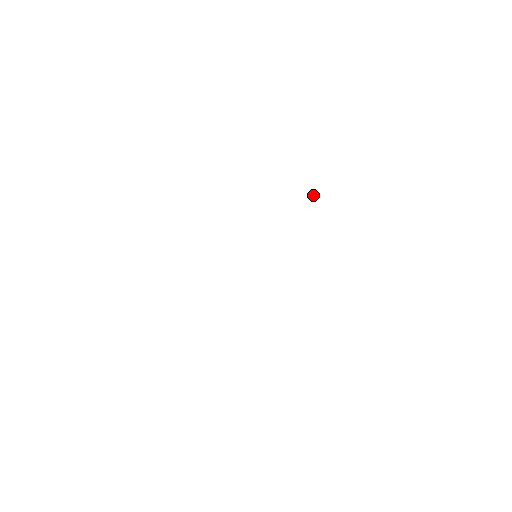
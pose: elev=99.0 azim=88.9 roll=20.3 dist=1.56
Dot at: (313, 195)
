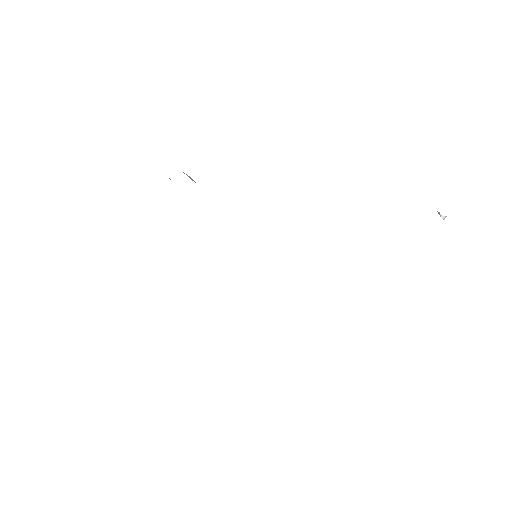
Dot at: (440, 215)
